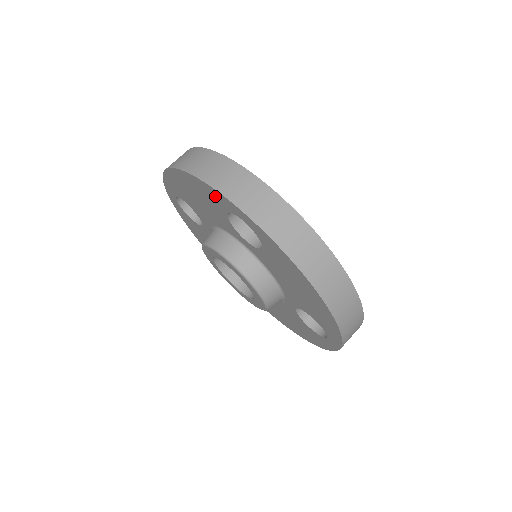
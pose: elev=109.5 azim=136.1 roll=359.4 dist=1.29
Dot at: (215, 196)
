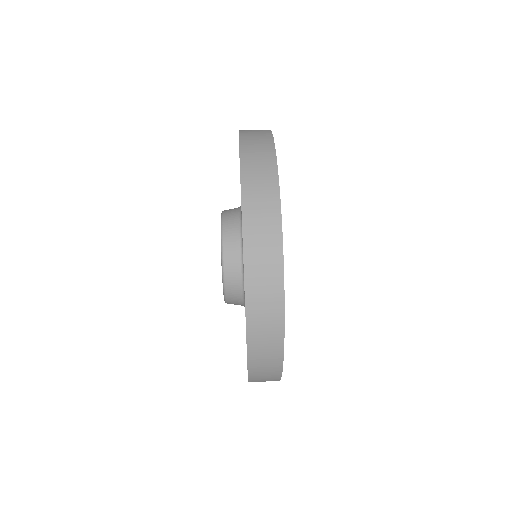
Dot at: occluded
